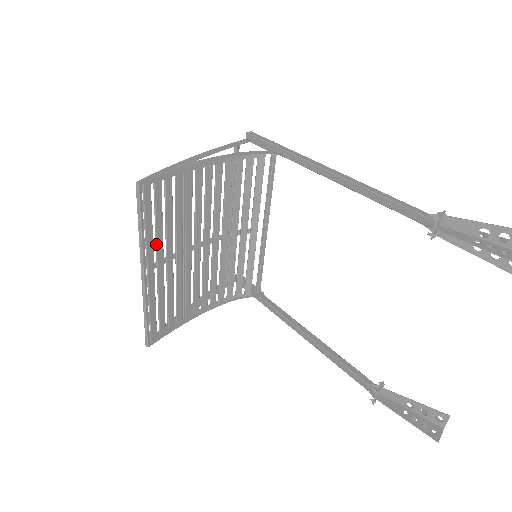
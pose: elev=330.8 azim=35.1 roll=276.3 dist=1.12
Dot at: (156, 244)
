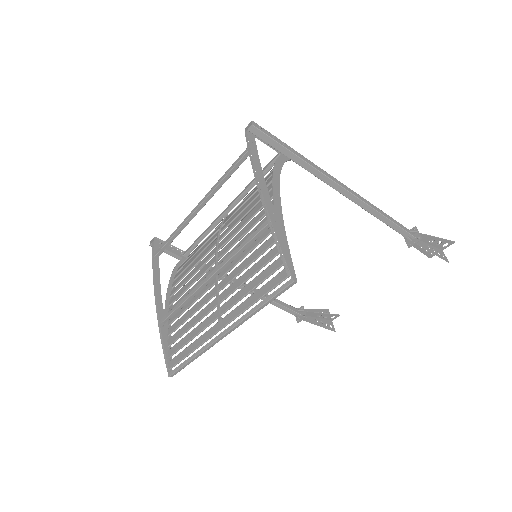
Dot at: occluded
